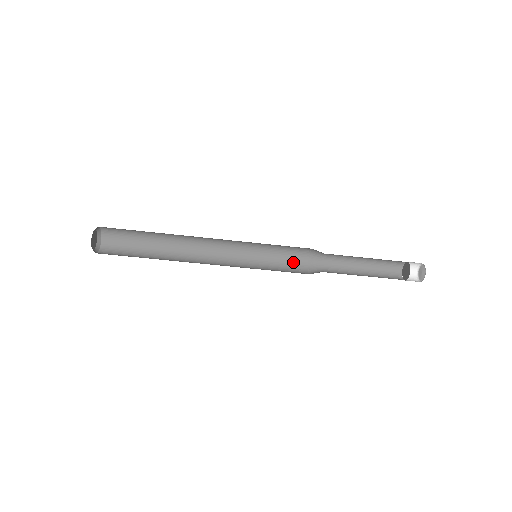
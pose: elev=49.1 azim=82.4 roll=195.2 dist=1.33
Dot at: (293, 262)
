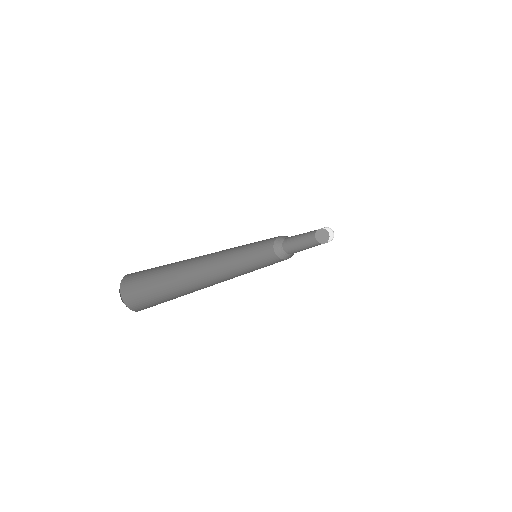
Dot at: occluded
